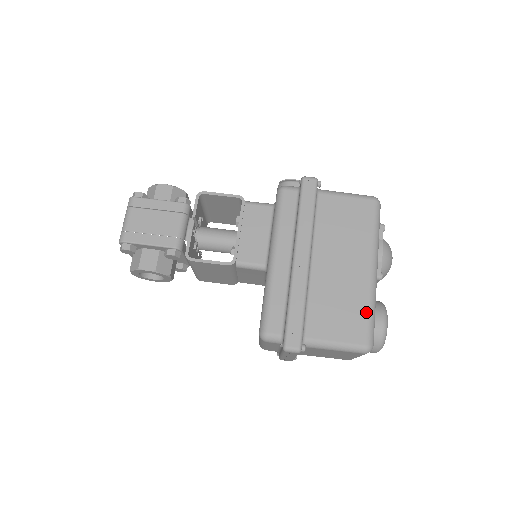
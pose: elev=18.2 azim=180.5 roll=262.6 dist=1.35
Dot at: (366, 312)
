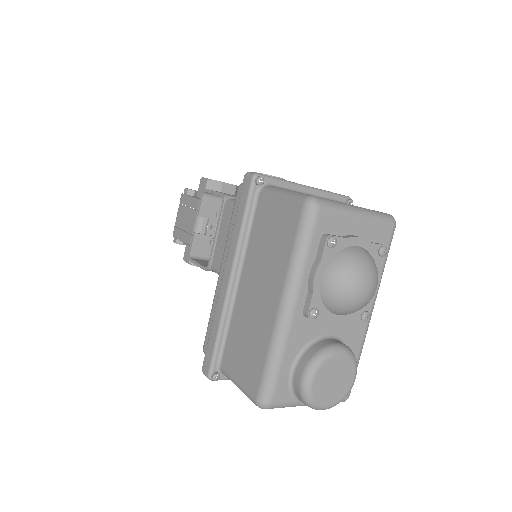
Dot at: (264, 360)
